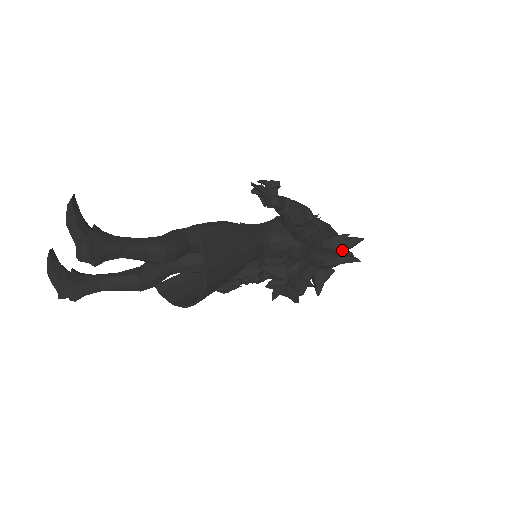
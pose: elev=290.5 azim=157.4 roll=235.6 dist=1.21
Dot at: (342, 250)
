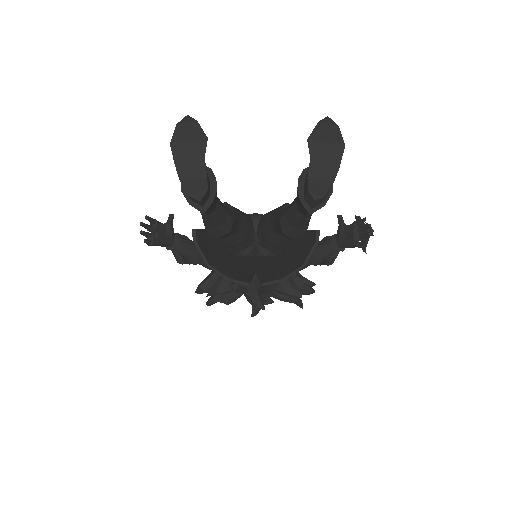
Dot at: (303, 293)
